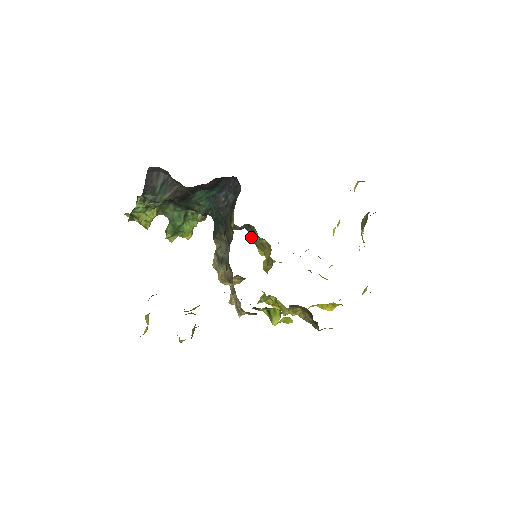
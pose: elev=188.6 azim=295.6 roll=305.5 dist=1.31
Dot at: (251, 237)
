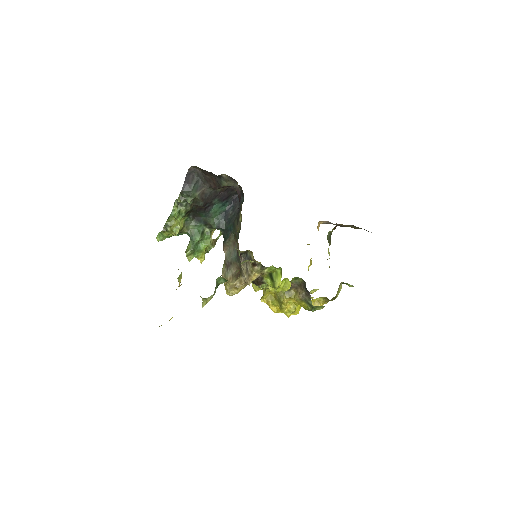
Dot at: occluded
